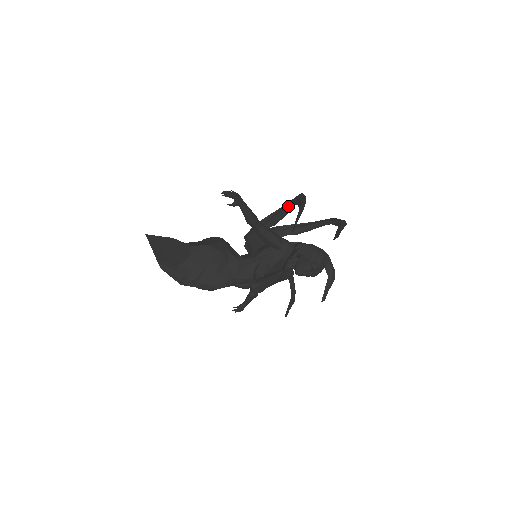
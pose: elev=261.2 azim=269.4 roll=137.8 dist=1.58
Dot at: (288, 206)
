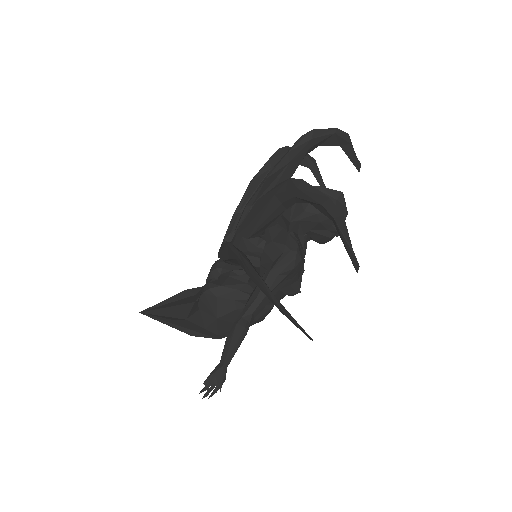
Dot at: occluded
